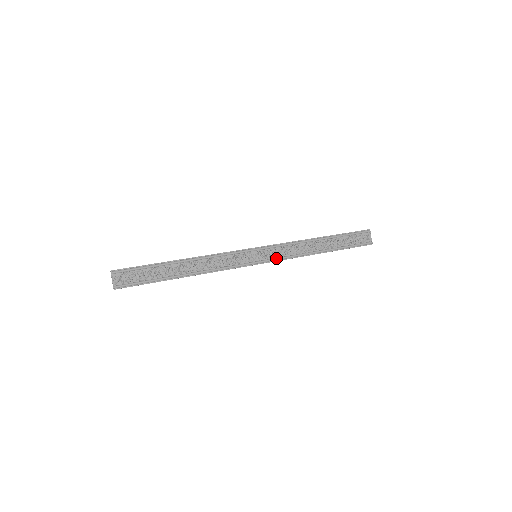
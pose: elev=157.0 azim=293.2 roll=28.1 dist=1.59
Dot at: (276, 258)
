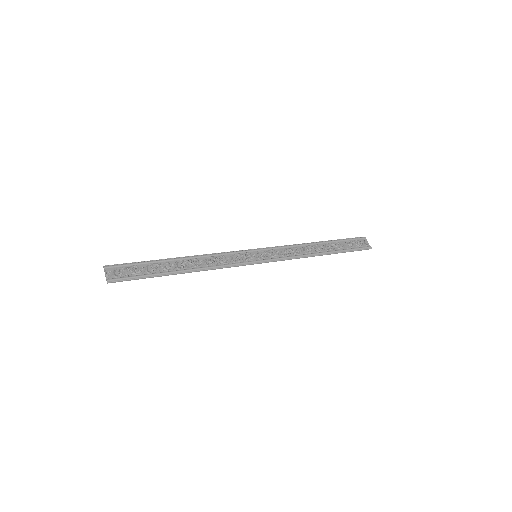
Dot at: (277, 258)
